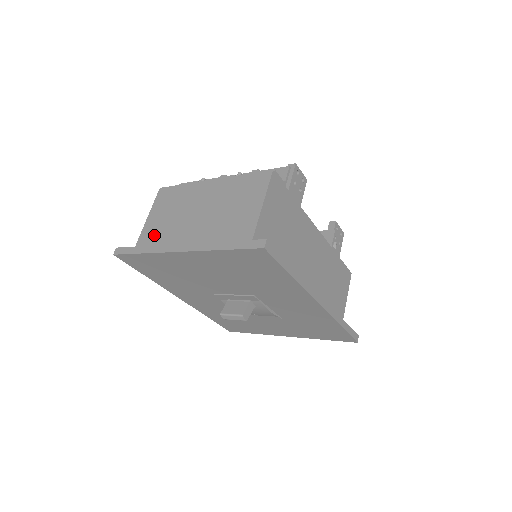
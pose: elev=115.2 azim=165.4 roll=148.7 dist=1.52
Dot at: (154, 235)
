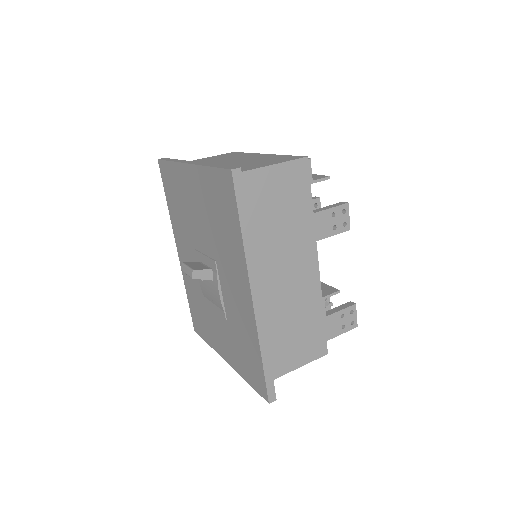
Dot at: occluded
